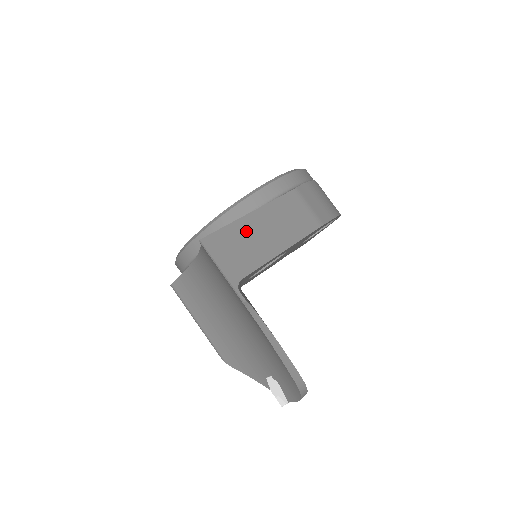
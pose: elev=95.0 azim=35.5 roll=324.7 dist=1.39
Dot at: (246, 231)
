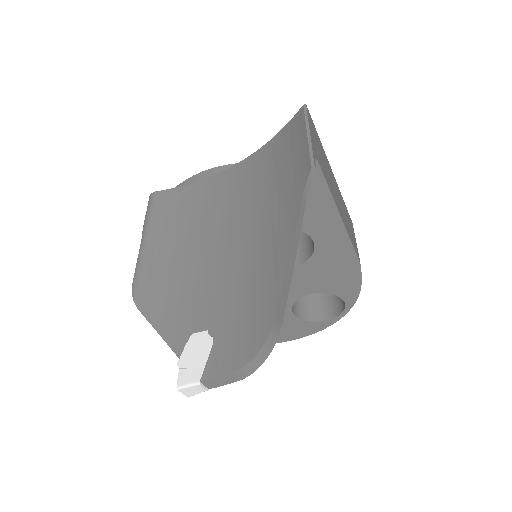
Dot at: (327, 165)
